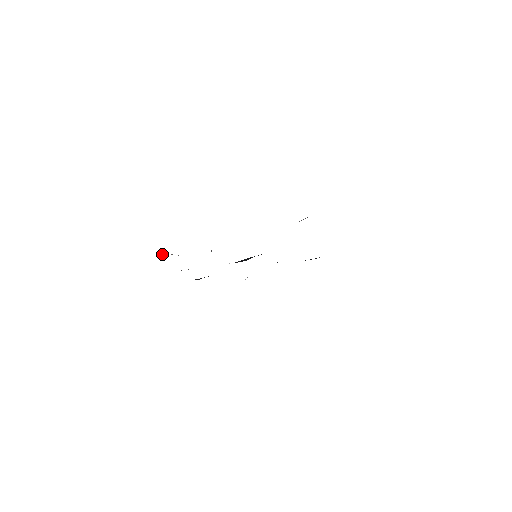
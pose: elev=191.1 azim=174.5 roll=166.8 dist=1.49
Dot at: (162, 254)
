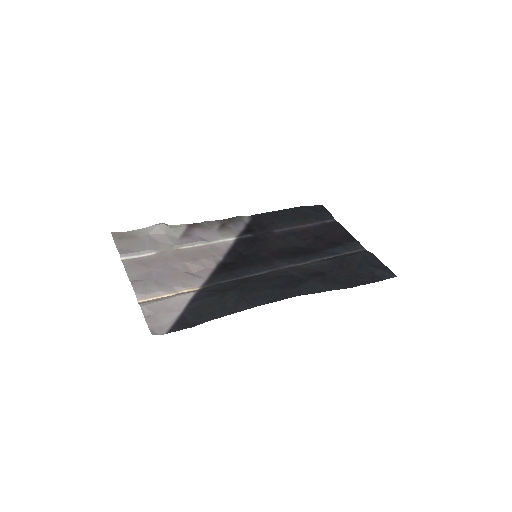
Dot at: (152, 227)
